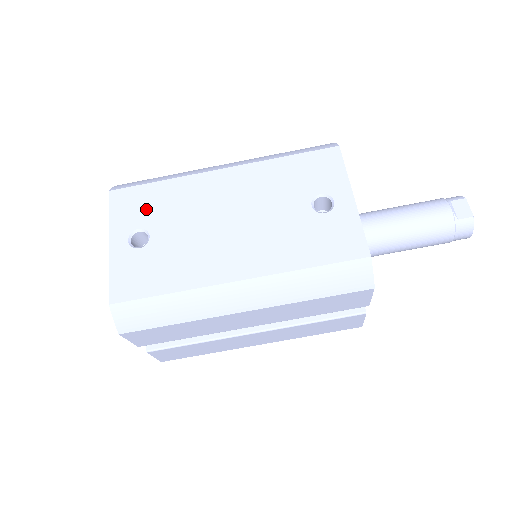
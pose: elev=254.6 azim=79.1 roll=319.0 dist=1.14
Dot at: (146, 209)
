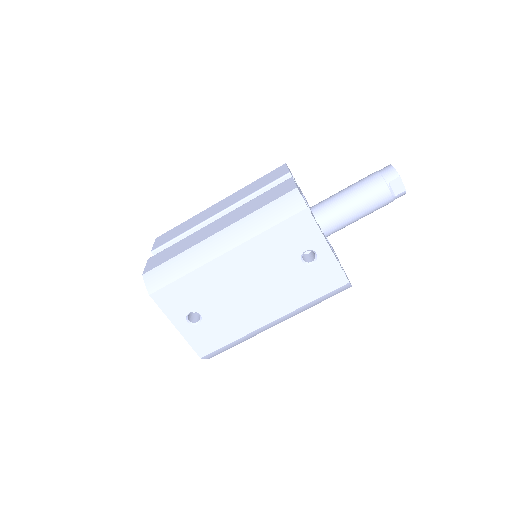
Dot at: (186, 299)
